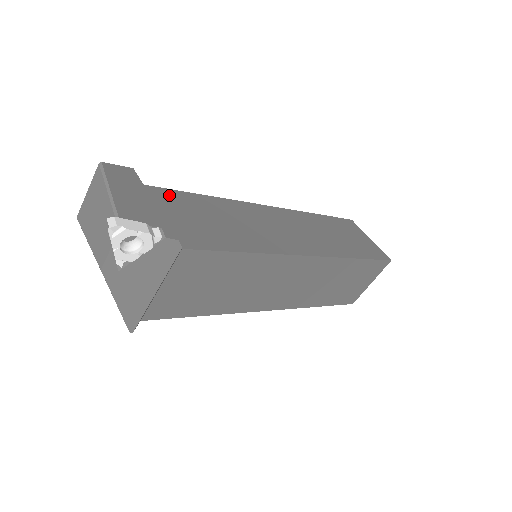
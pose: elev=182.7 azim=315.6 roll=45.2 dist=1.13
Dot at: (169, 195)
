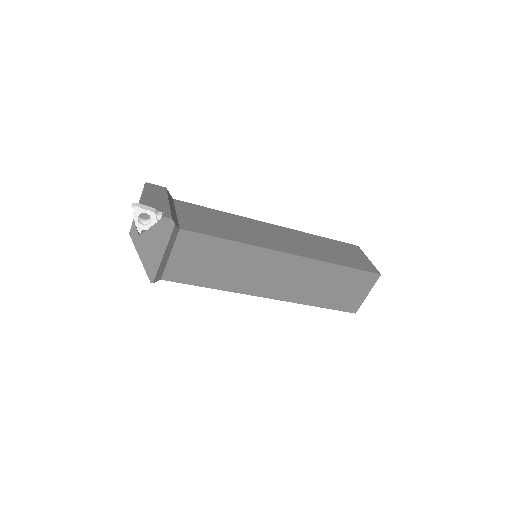
Dot at: (189, 206)
